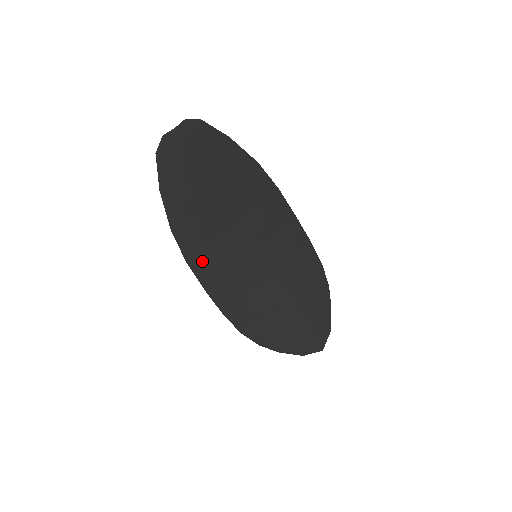
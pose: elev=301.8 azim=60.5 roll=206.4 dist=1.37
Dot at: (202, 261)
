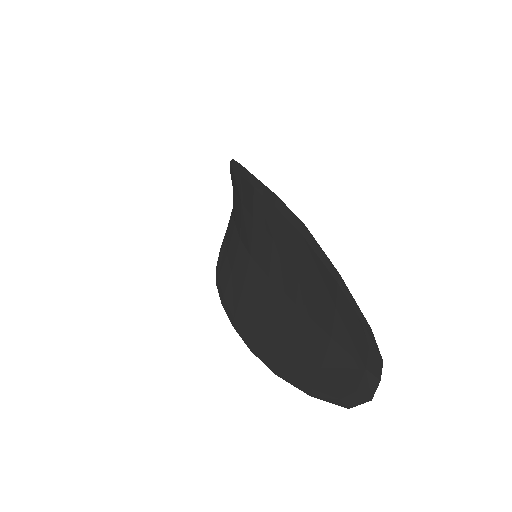
Dot at: (252, 330)
